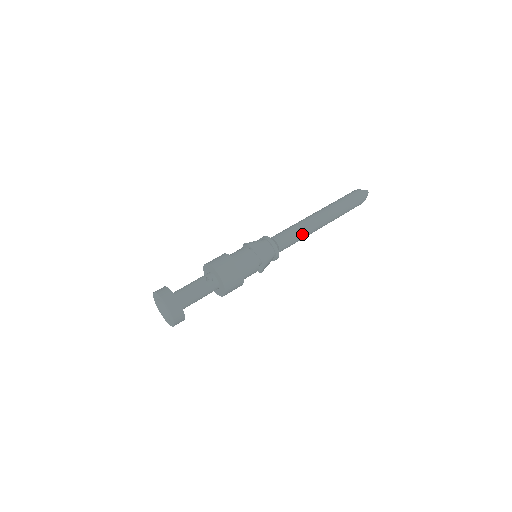
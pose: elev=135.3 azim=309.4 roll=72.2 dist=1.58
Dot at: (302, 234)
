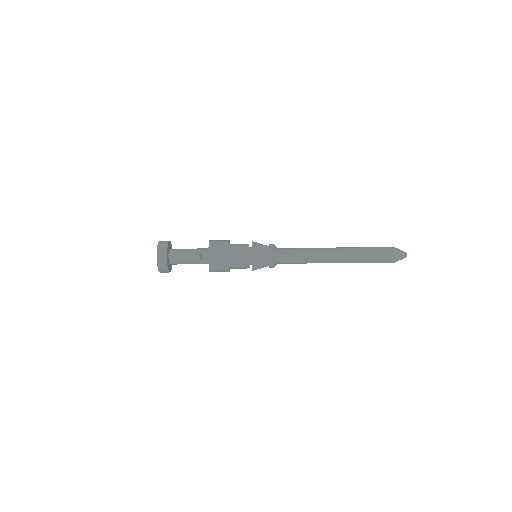
Dot at: (307, 262)
